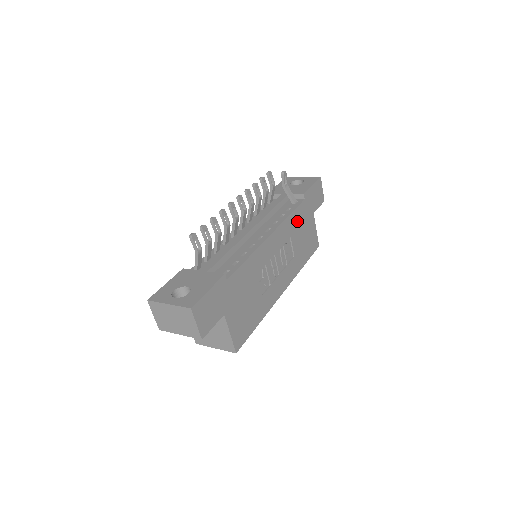
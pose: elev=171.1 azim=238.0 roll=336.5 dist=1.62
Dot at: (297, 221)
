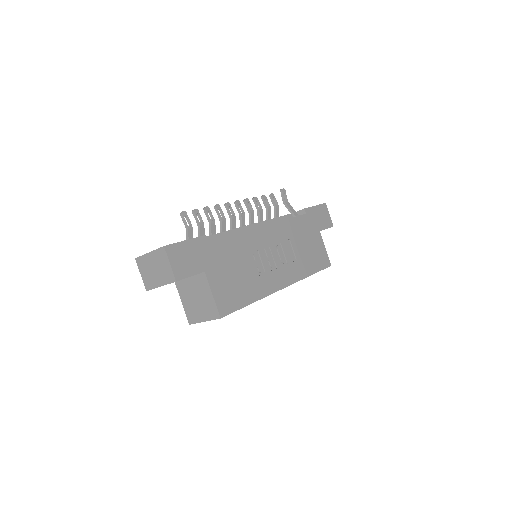
Dot at: (298, 229)
